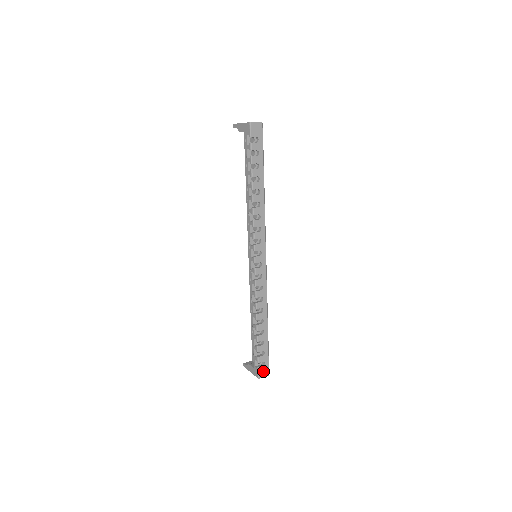
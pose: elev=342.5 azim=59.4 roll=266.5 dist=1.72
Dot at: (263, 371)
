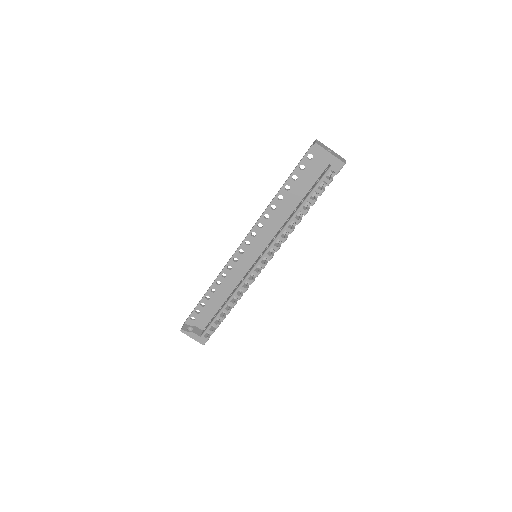
Dot at: occluded
